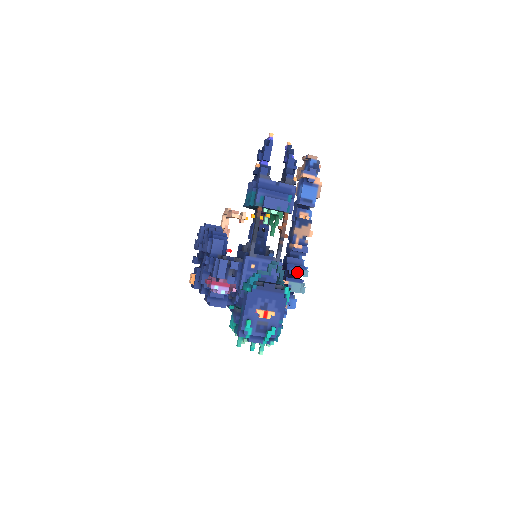
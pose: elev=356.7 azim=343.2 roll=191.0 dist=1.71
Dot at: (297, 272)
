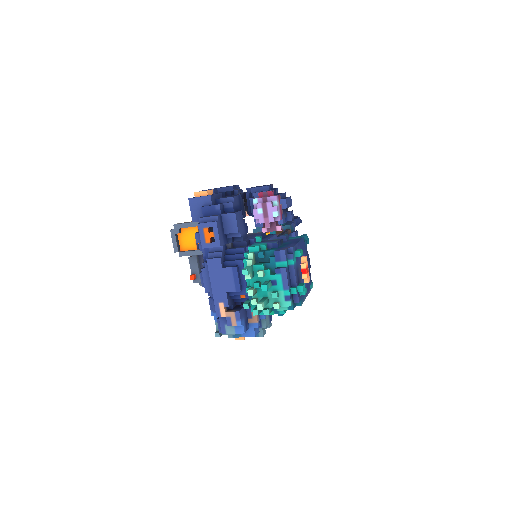
Dot at: occluded
